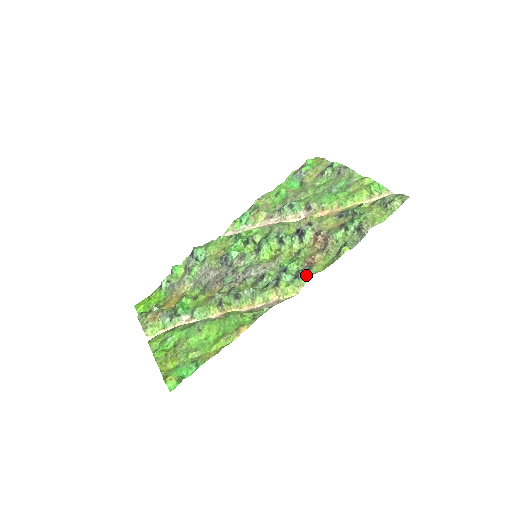
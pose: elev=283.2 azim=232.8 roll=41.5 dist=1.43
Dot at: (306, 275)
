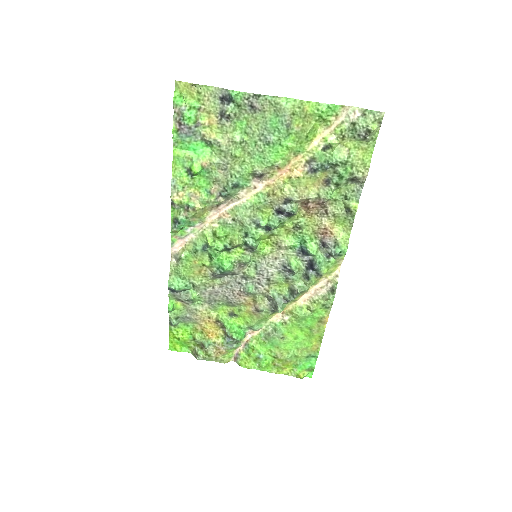
Dot at: (341, 253)
